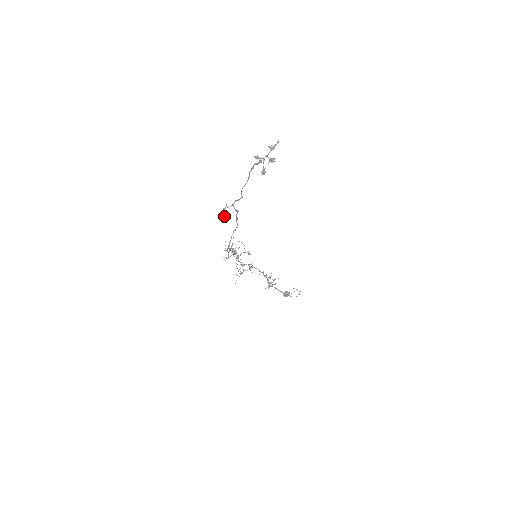
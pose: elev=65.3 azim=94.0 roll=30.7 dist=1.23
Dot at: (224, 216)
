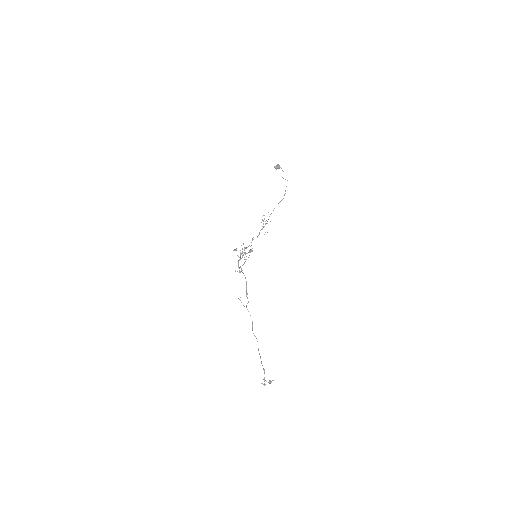
Dot at: occluded
